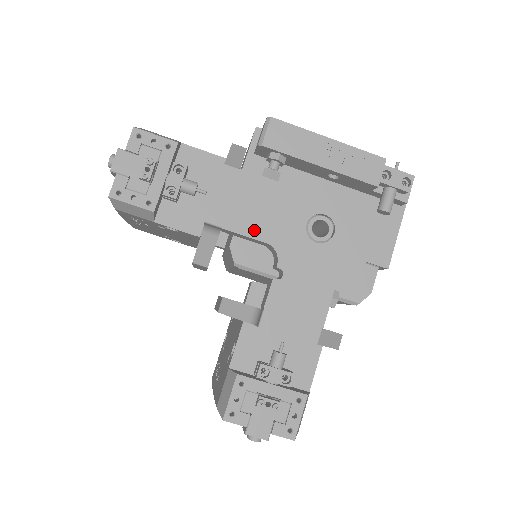
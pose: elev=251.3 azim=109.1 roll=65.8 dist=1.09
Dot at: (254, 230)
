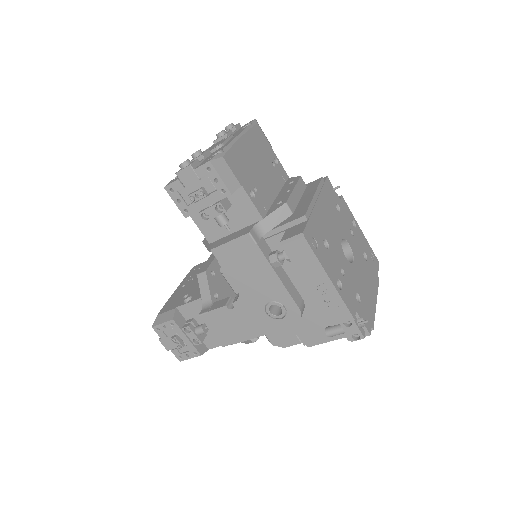
Dot at: (236, 278)
